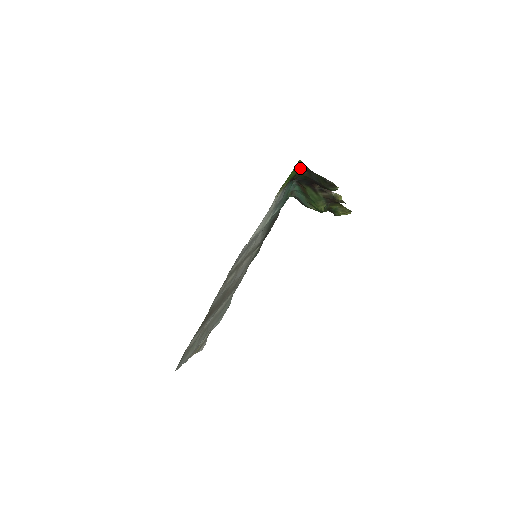
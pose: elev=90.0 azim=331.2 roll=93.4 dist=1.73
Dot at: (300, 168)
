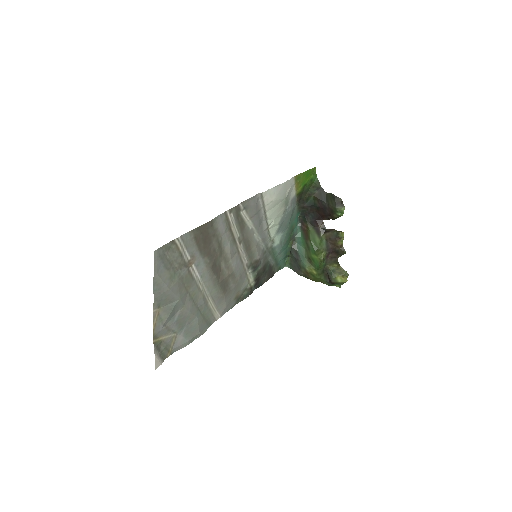
Dot at: (313, 181)
